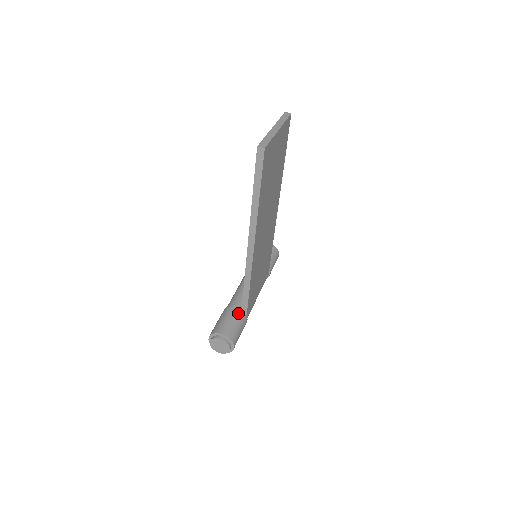
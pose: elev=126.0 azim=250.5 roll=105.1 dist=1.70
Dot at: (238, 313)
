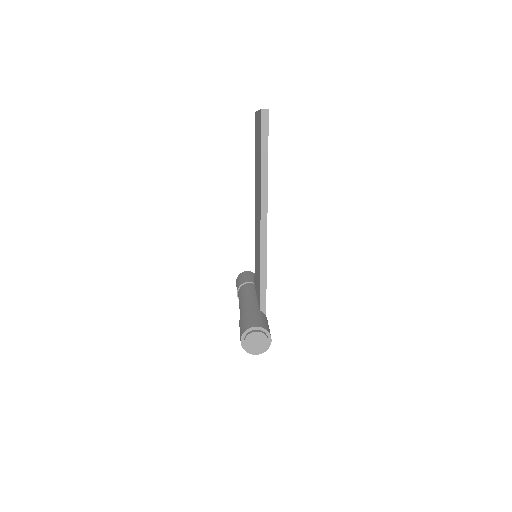
Dot at: (259, 312)
